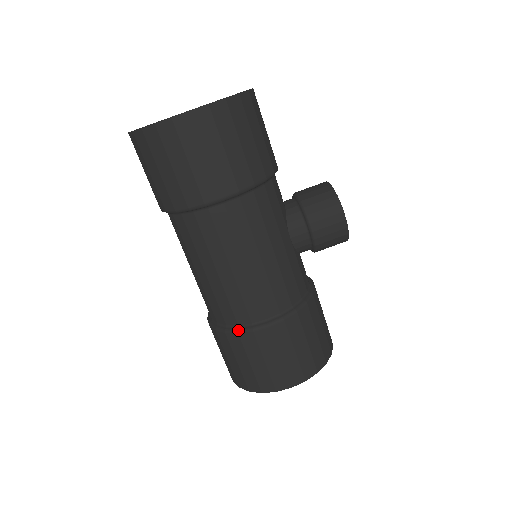
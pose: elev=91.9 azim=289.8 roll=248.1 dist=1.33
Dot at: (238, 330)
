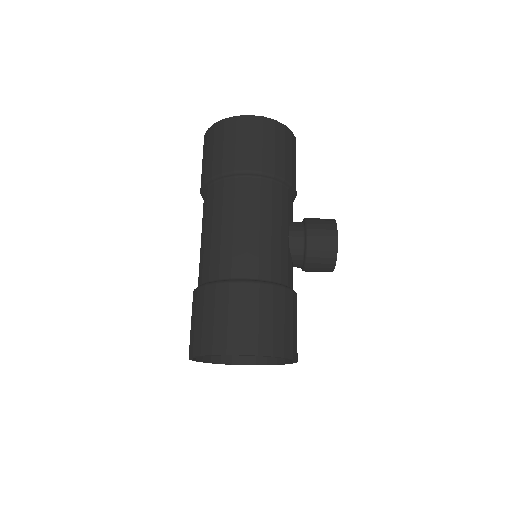
Dot at: (217, 281)
